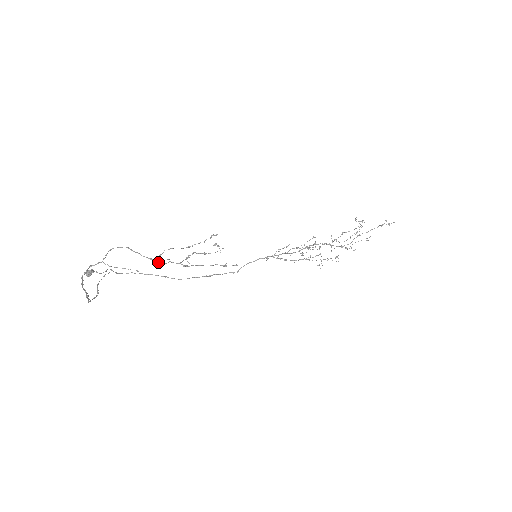
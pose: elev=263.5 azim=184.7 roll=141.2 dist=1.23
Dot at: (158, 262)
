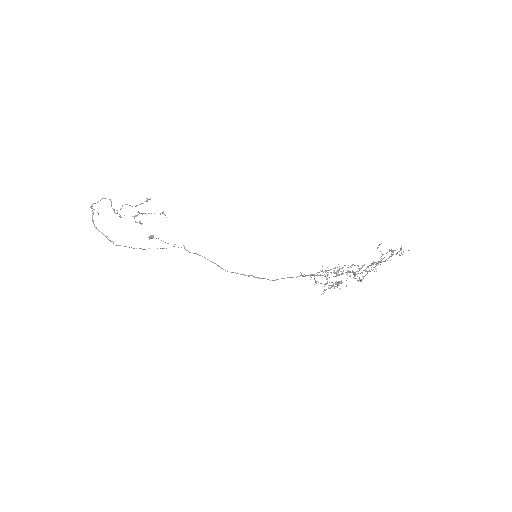
Dot at: occluded
